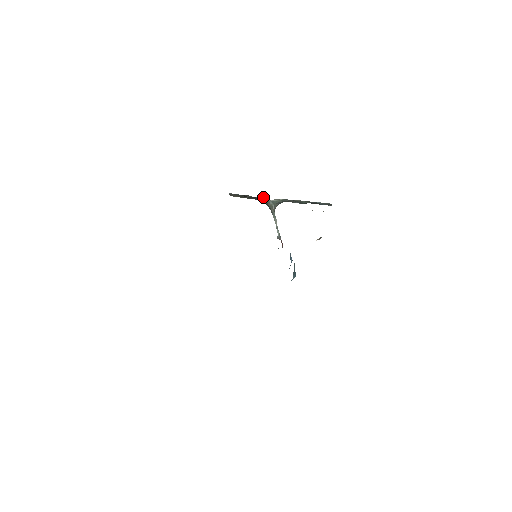
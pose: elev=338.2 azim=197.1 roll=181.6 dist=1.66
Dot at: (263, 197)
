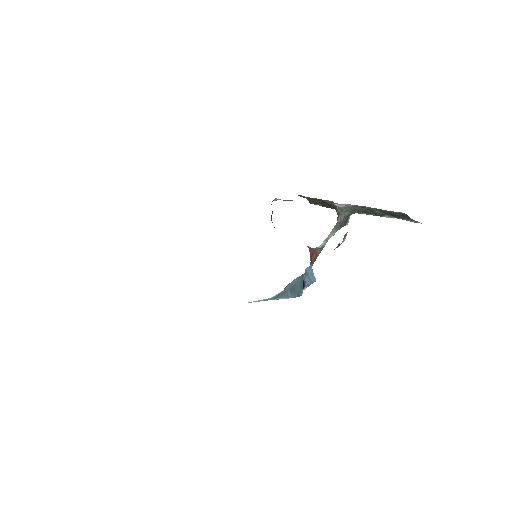
Dot at: (332, 201)
